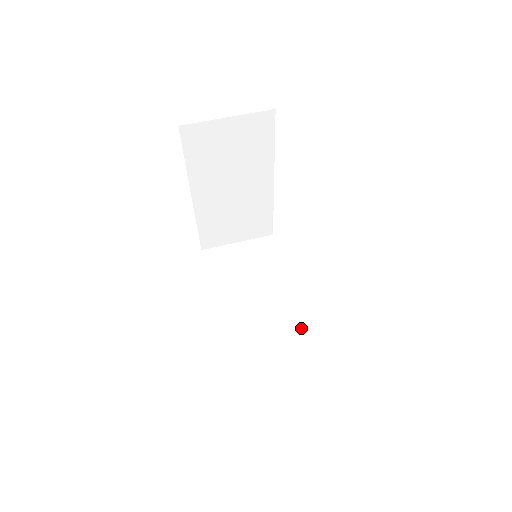
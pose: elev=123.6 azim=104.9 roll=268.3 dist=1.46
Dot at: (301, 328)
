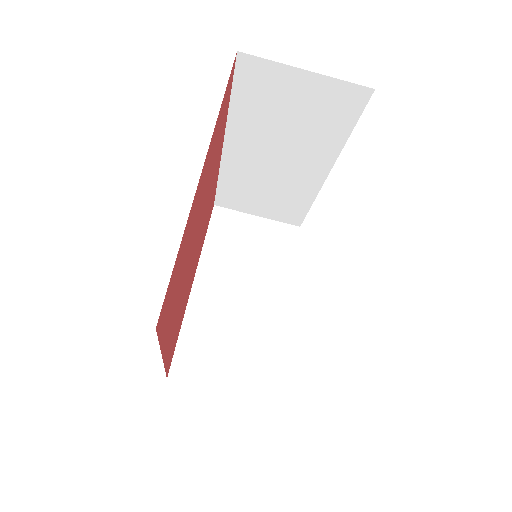
Dot at: (306, 197)
